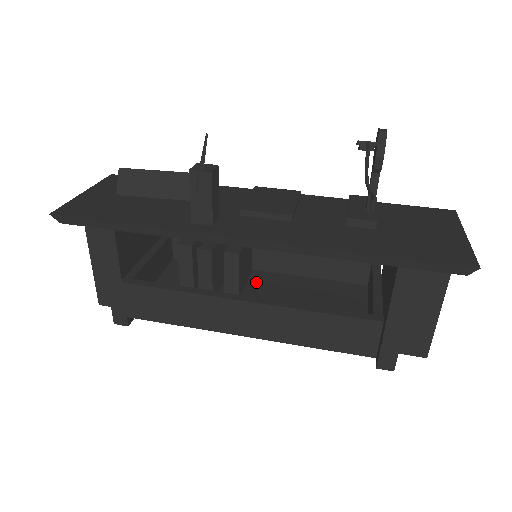
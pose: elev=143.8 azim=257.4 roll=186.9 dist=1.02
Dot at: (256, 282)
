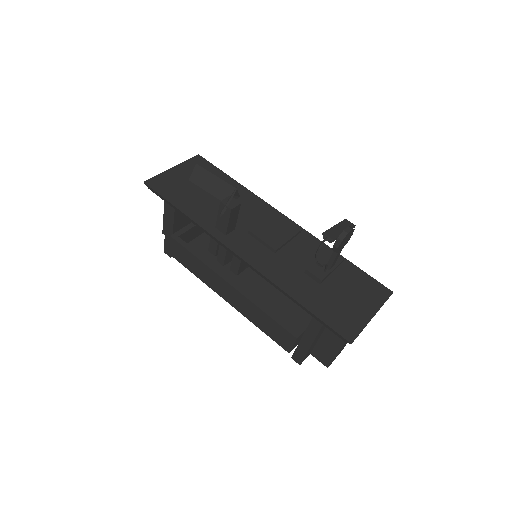
Dot at: occluded
